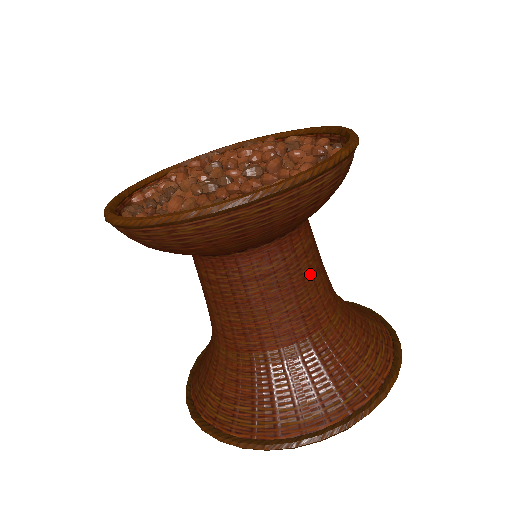
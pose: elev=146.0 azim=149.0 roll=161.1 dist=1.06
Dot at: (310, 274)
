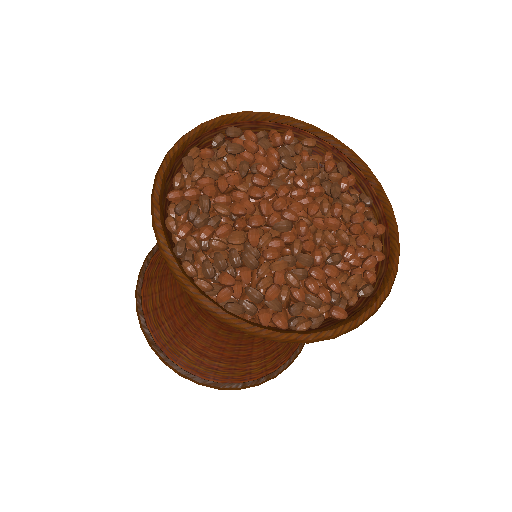
Dot at: occluded
